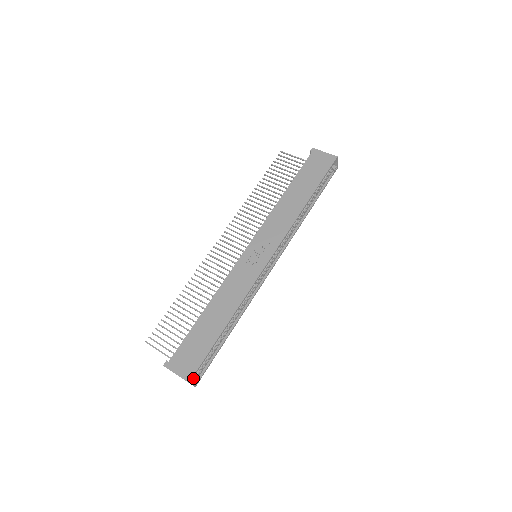
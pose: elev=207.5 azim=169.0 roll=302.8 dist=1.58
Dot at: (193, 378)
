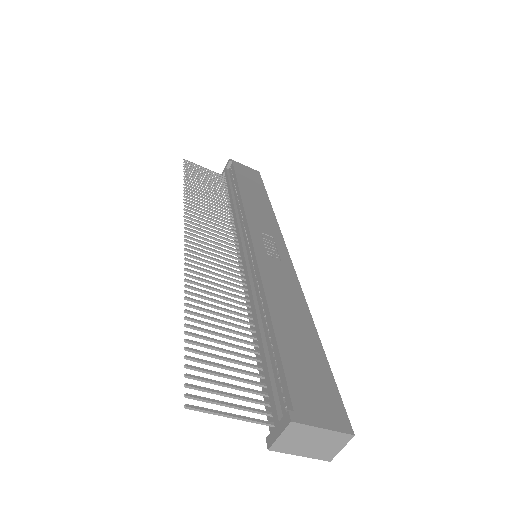
Dot at: (346, 428)
